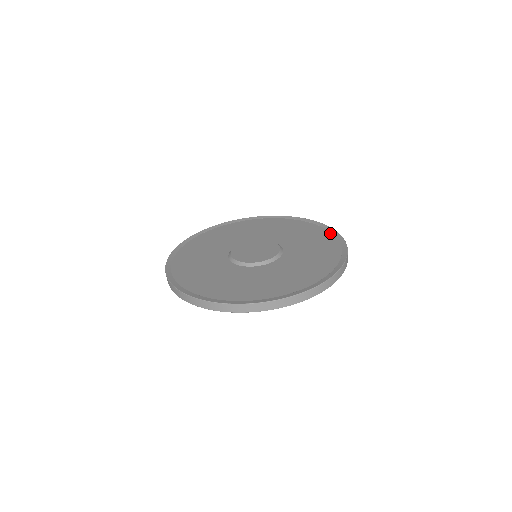
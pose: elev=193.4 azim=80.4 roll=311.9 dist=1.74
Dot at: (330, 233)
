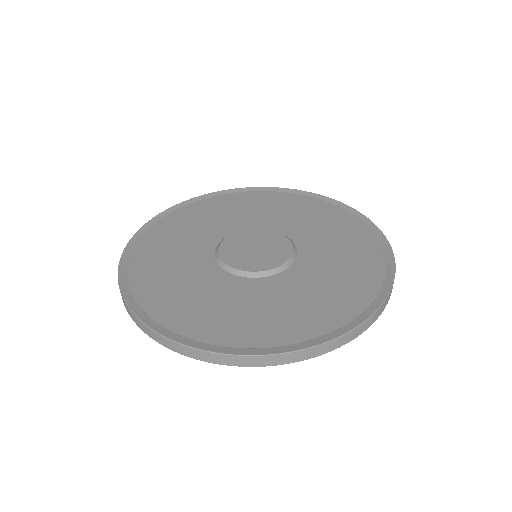
Dot at: (359, 221)
